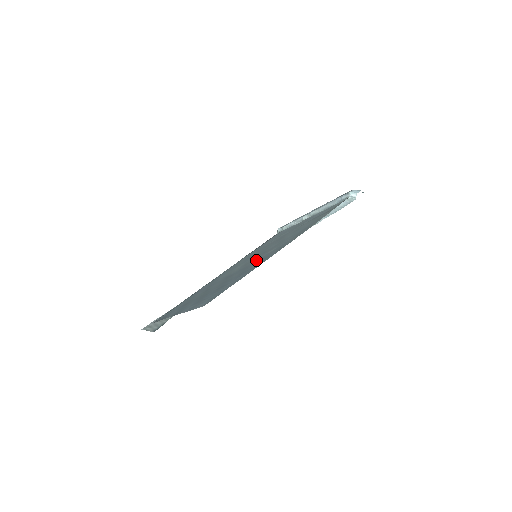
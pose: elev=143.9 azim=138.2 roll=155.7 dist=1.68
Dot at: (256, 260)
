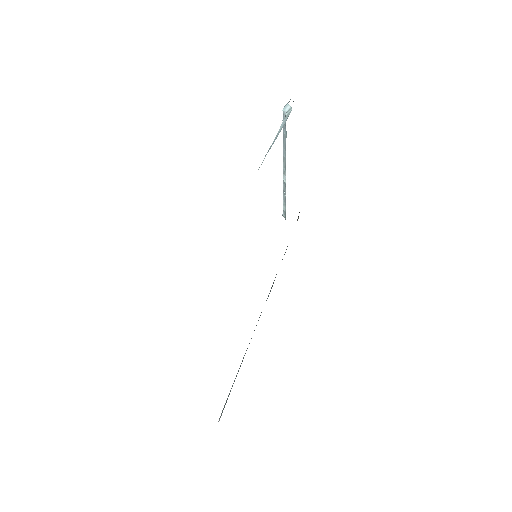
Dot at: occluded
